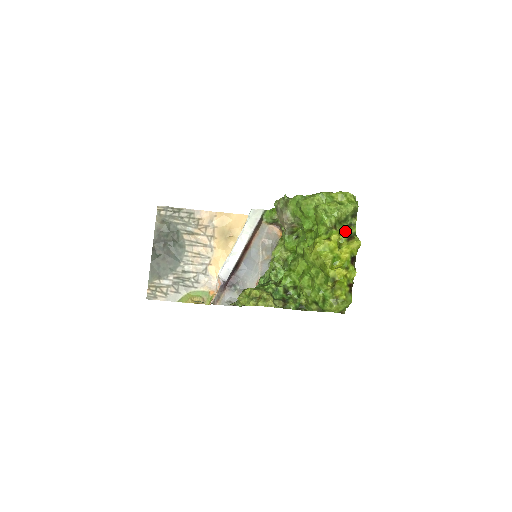
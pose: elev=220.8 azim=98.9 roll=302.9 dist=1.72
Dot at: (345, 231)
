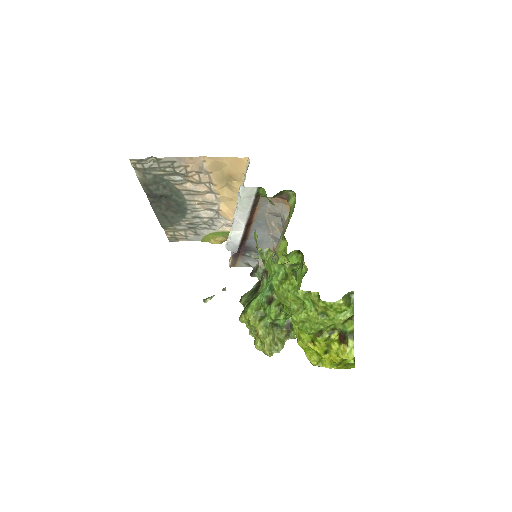
Dot at: (336, 331)
